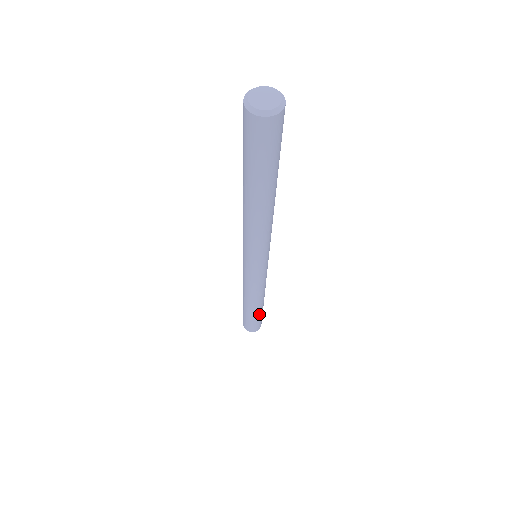
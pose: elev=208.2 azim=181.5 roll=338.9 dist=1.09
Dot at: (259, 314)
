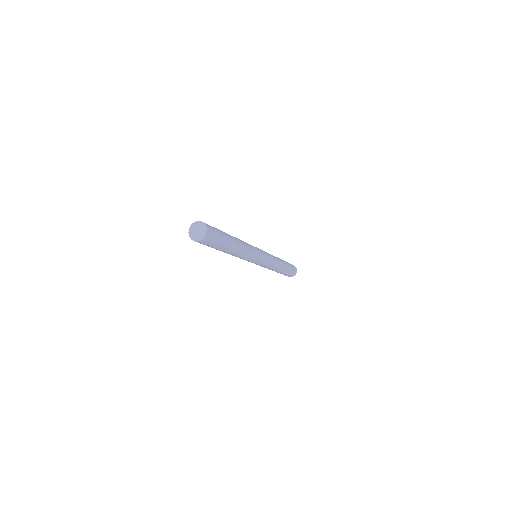
Dot at: (287, 269)
